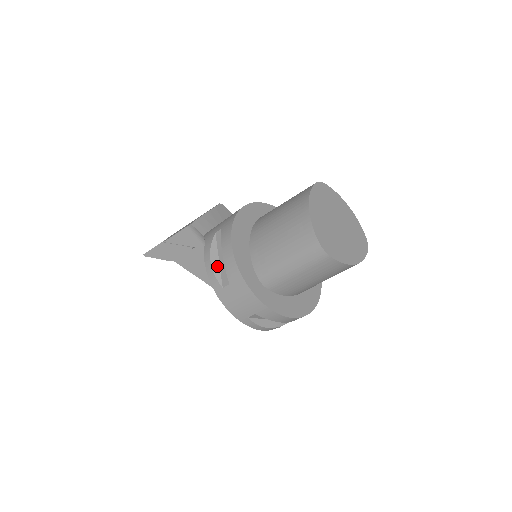
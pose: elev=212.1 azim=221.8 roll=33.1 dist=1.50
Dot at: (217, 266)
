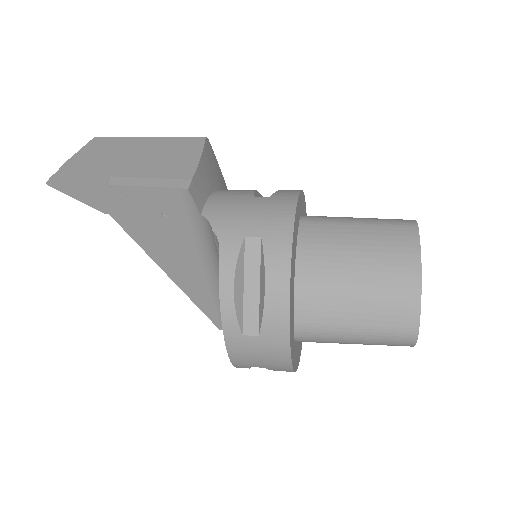
Dot at: (240, 298)
